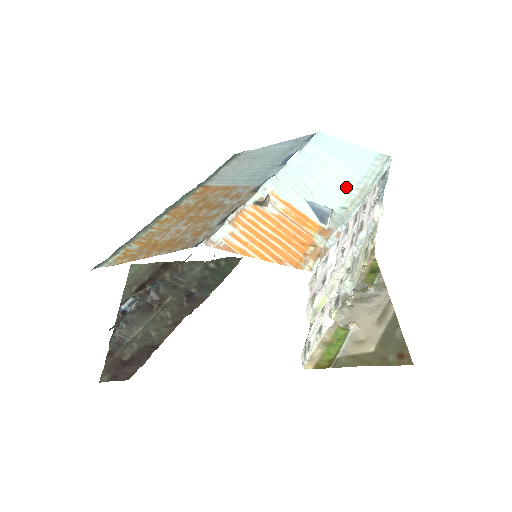
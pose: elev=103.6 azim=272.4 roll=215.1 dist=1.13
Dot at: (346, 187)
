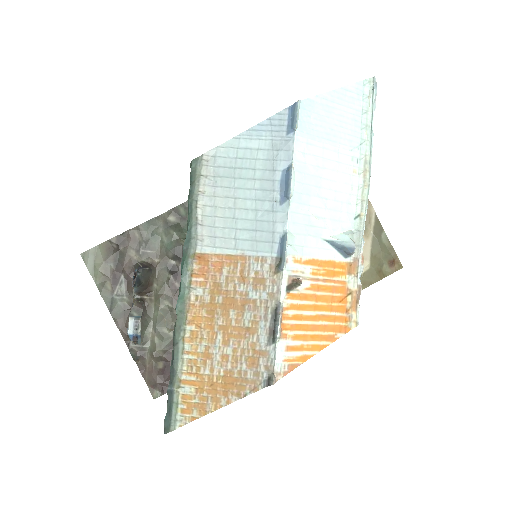
Dot at: (350, 180)
